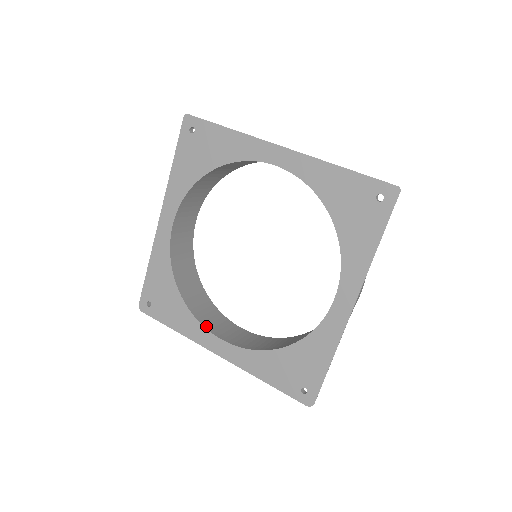
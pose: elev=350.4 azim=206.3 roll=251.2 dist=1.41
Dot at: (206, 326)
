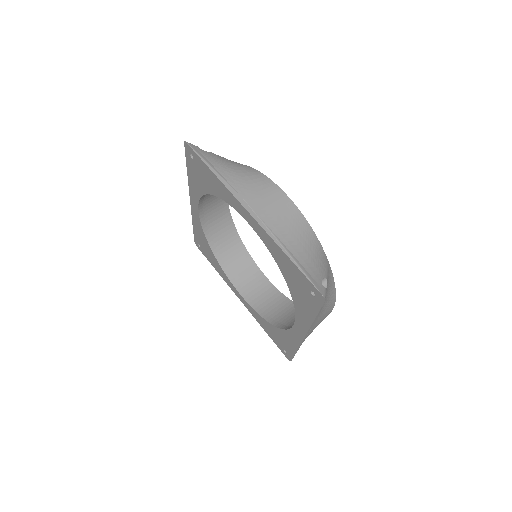
Dot at: (232, 280)
